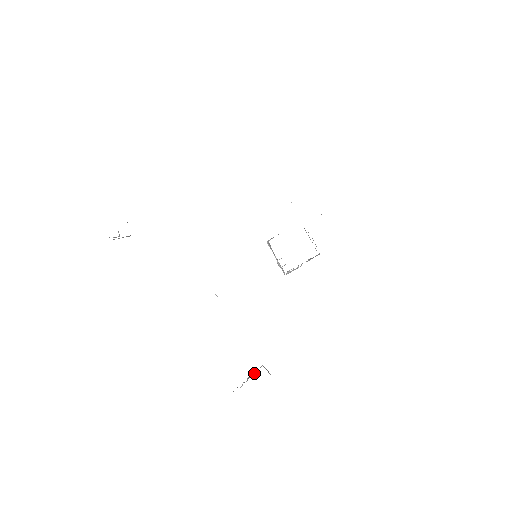
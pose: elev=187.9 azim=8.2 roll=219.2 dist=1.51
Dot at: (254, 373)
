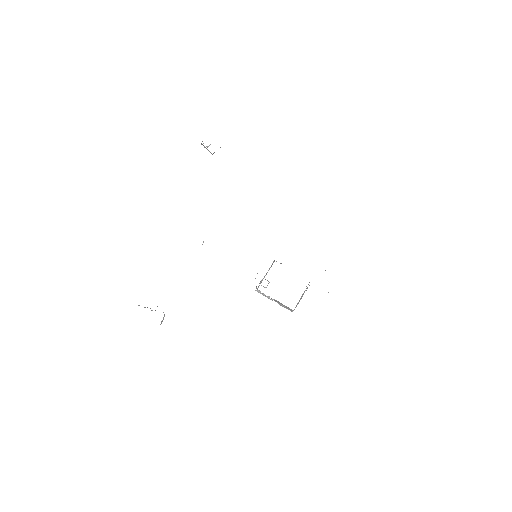
Dot at: occluded
